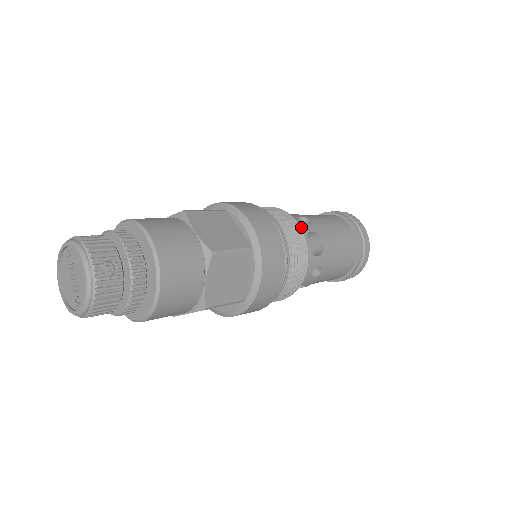
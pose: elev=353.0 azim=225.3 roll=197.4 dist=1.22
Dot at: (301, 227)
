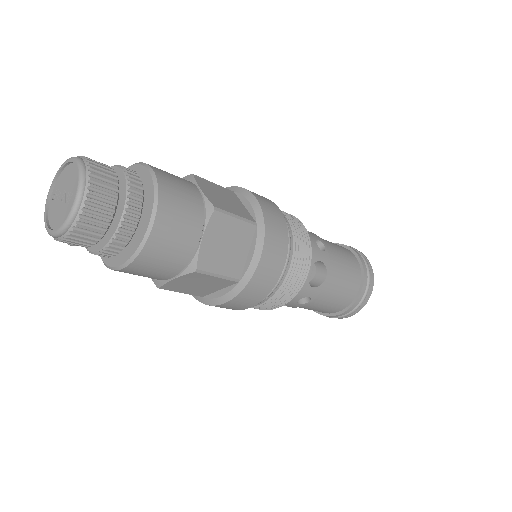
Dot at: occluded
